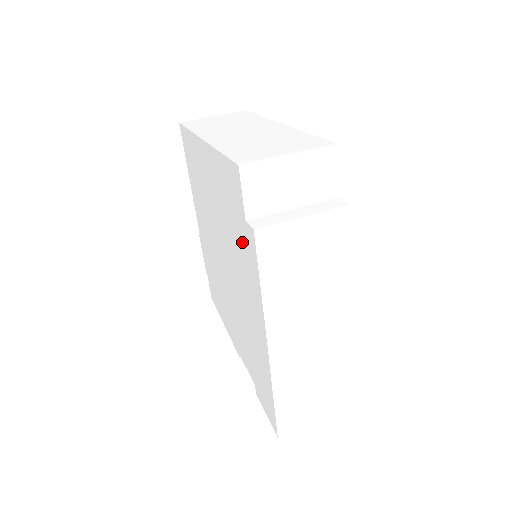
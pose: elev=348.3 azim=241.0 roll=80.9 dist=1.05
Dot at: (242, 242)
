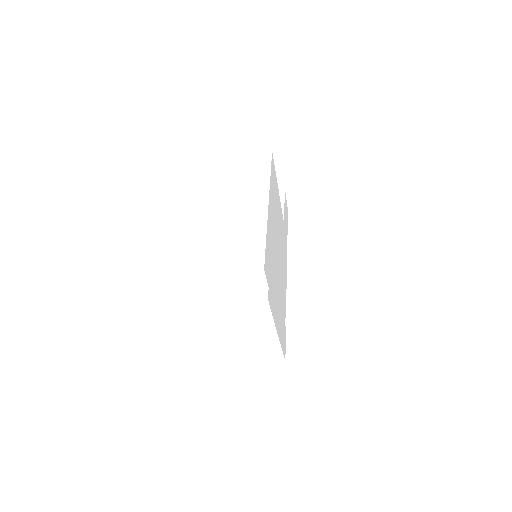
Dot at: occluded
